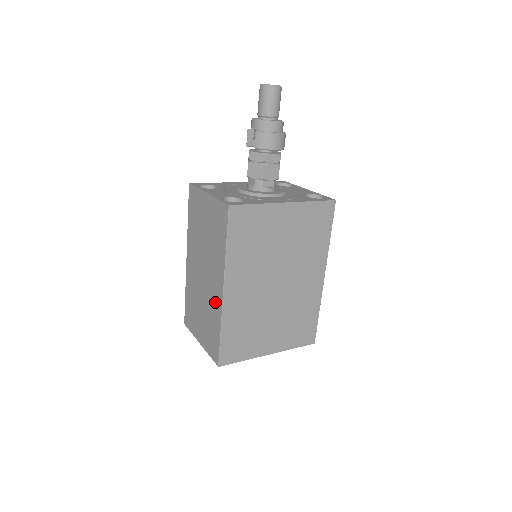
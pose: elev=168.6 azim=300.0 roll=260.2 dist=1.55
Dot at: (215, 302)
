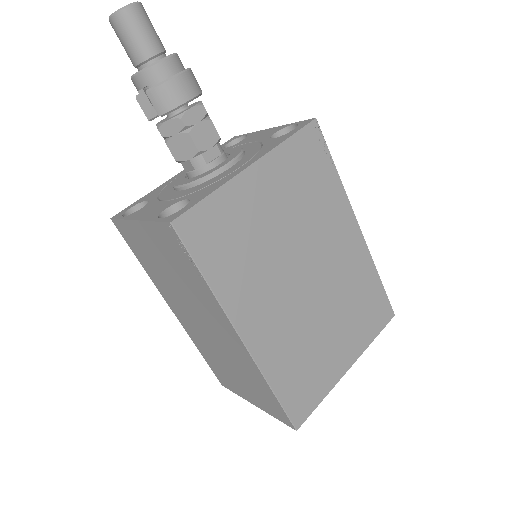
Dot at: (240, 355)
